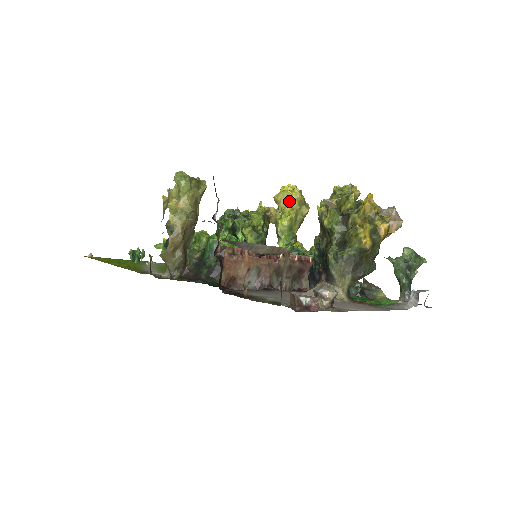
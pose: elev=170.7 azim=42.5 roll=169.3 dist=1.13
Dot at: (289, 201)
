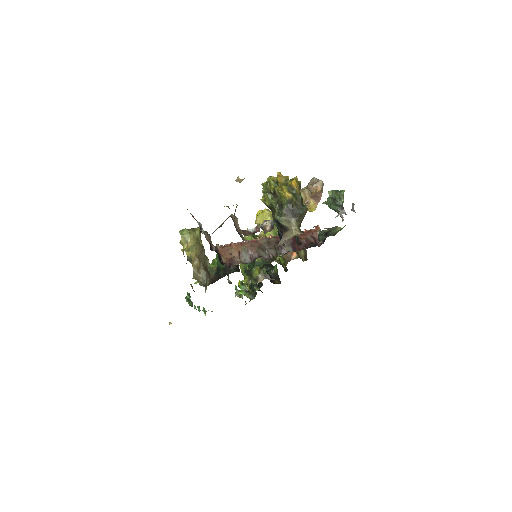
Dot at: (264, 219)
